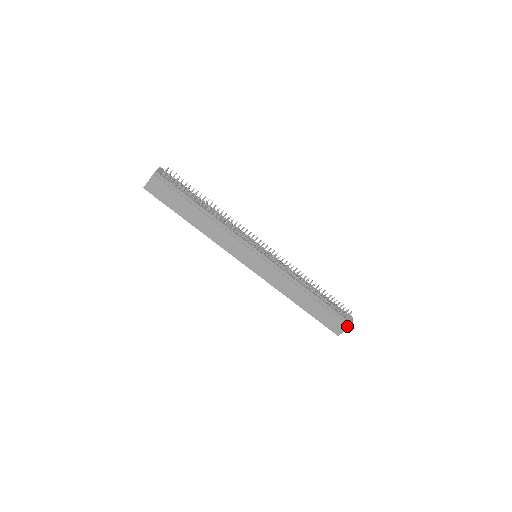
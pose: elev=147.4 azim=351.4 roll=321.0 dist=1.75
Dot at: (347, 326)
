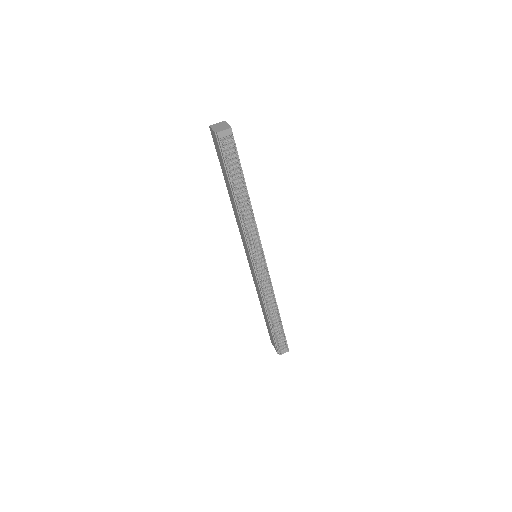
Dot at: (276, 350)
